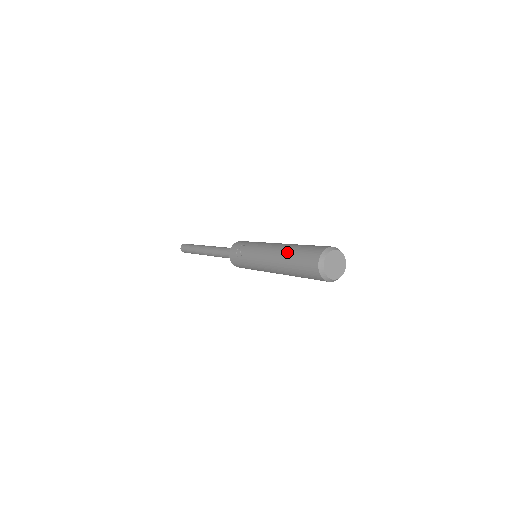
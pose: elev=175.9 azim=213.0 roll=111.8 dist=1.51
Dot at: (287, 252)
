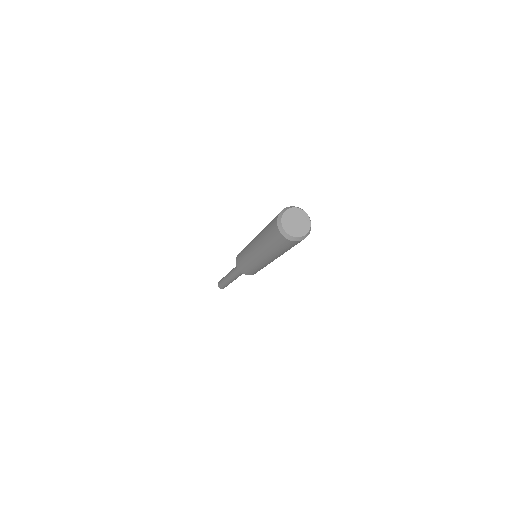
Dot at: occluded
